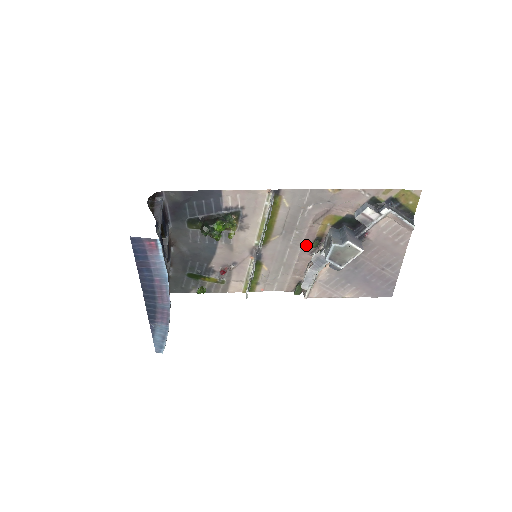
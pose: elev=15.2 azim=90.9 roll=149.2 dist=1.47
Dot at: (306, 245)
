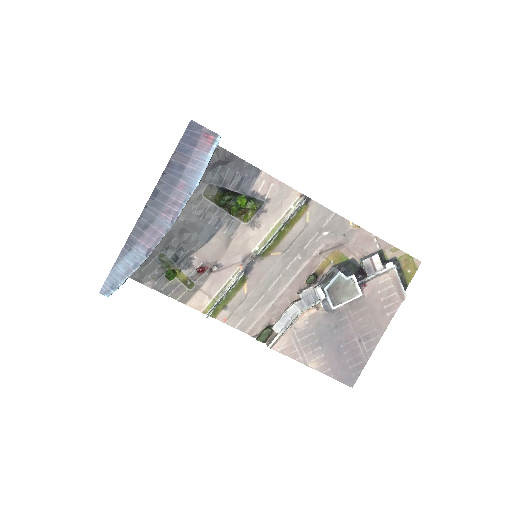
Dot at: (300, 278)
